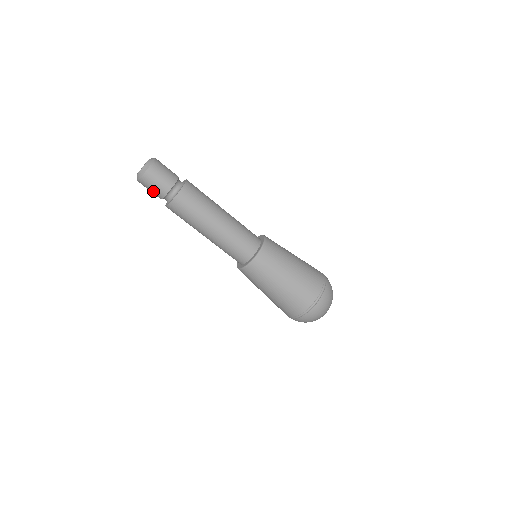
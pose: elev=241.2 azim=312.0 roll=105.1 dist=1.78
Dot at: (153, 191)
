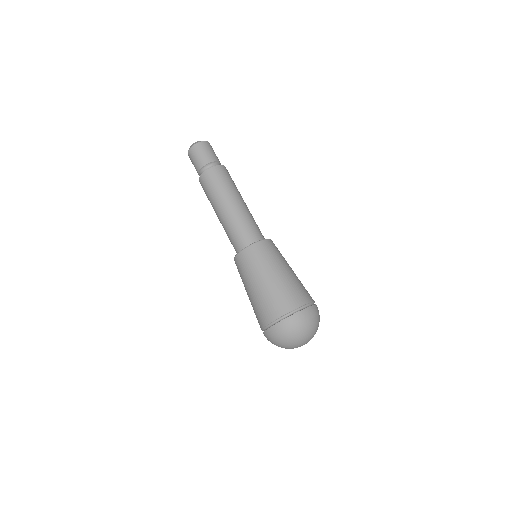
Dot at: (194, 166)
